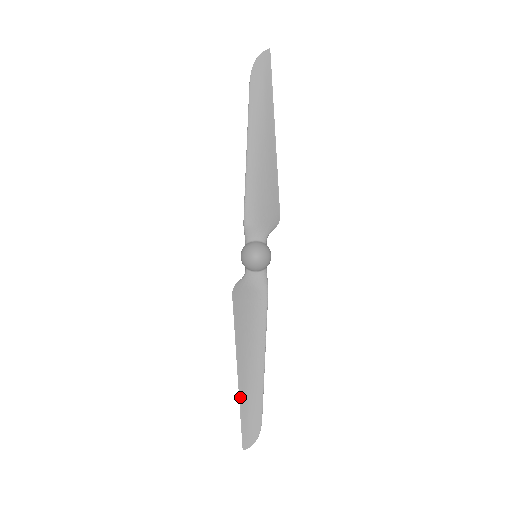
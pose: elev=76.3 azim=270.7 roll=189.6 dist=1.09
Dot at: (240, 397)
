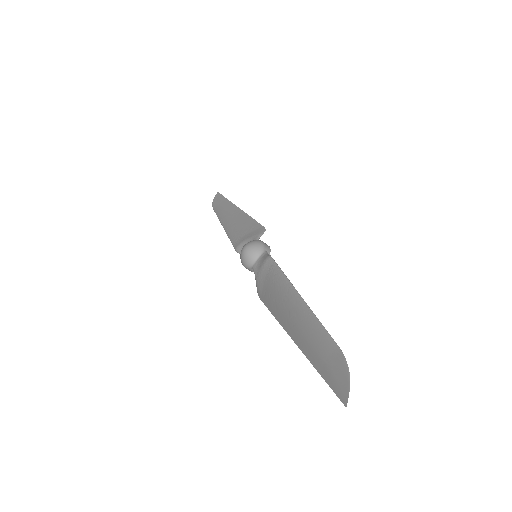
Dot at: (307, 357)
